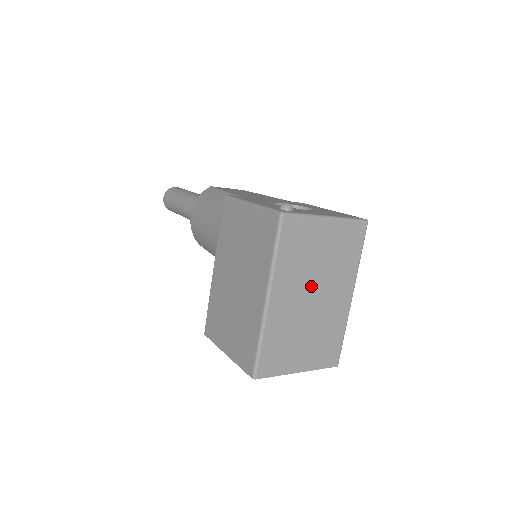
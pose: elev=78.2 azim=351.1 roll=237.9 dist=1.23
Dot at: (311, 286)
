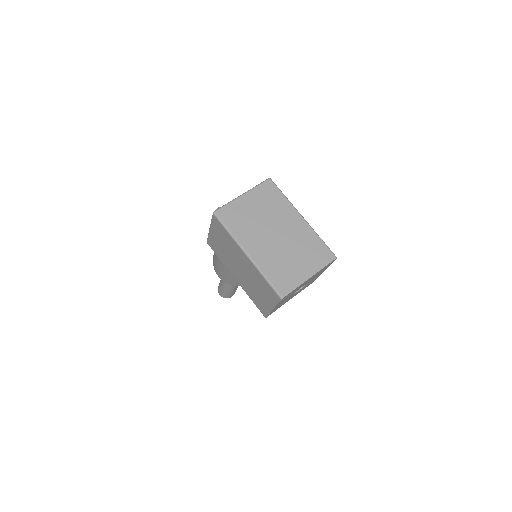
Dot at: (268, 231)
